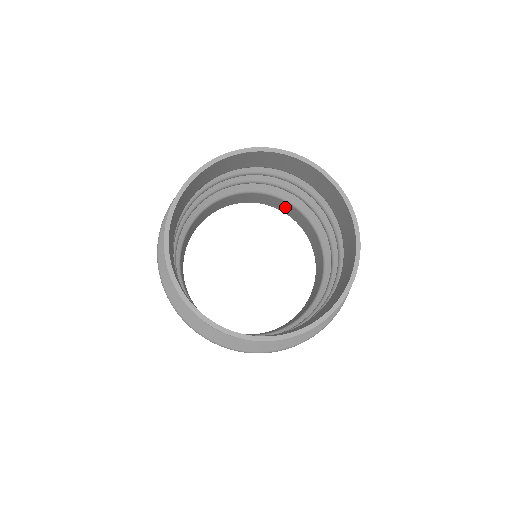
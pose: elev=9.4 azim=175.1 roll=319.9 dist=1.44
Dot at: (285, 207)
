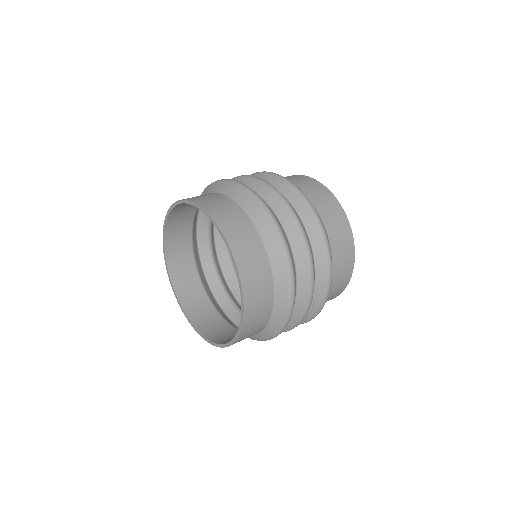
Dot at: occluded
